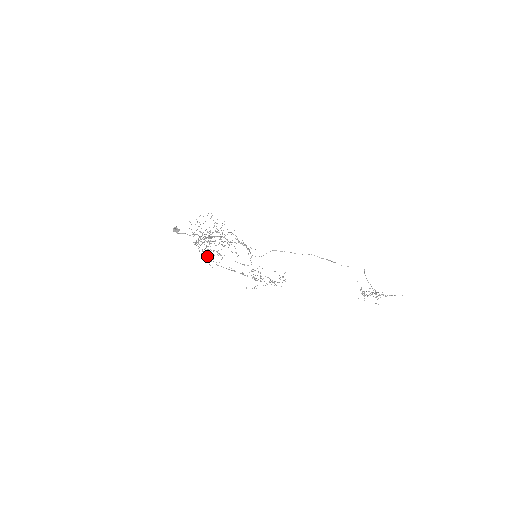
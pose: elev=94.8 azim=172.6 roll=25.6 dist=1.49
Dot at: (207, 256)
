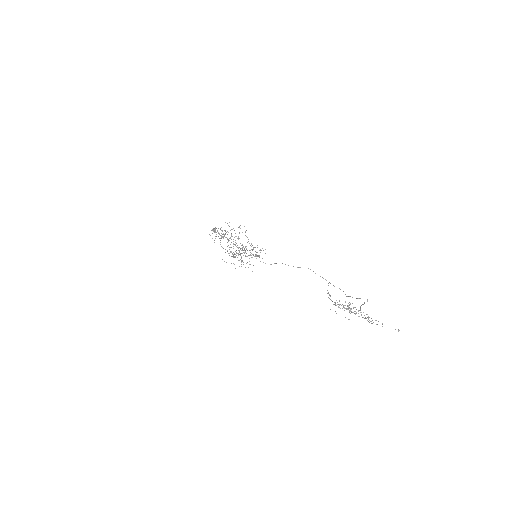
Dot at: occluded
